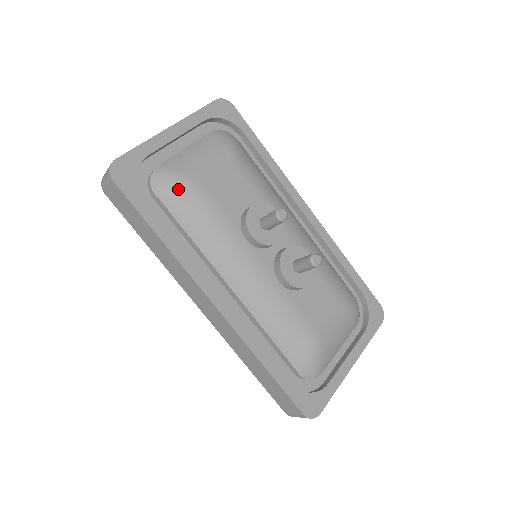
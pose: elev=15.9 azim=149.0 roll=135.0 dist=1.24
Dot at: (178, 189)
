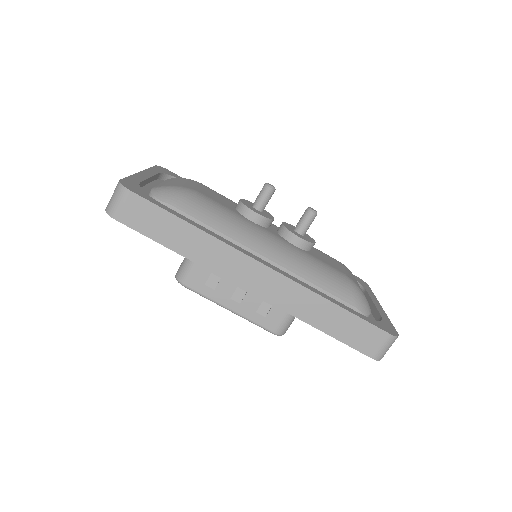
Dot at: (182, 194)
